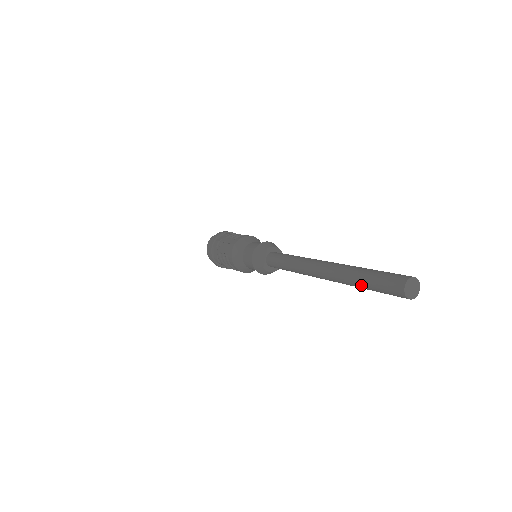
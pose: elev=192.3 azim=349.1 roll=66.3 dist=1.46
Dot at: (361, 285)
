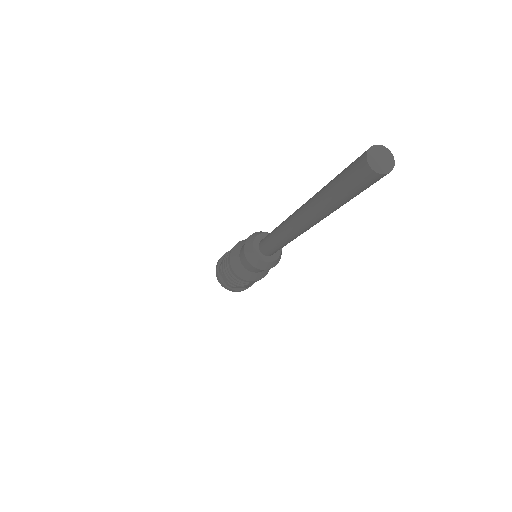
Dot at: (328, 189)
